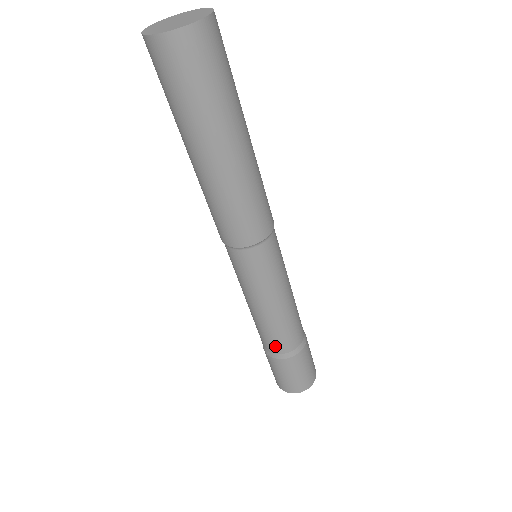
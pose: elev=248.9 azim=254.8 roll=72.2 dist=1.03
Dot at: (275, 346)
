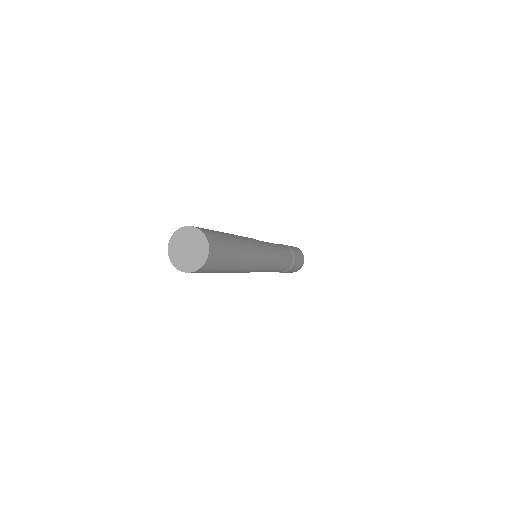
Dot at: occluded
